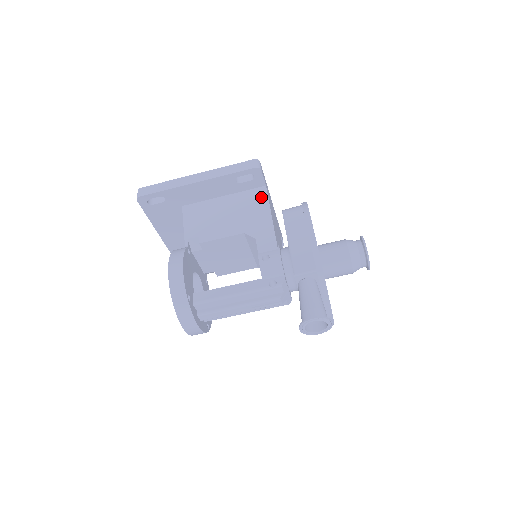
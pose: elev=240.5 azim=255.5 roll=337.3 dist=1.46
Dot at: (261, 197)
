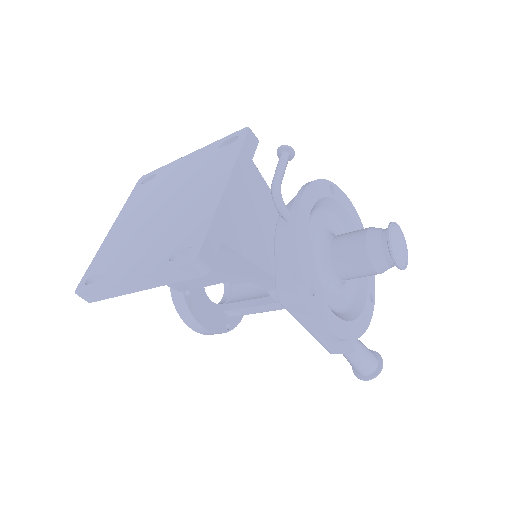
Dot at: (226, 253)
